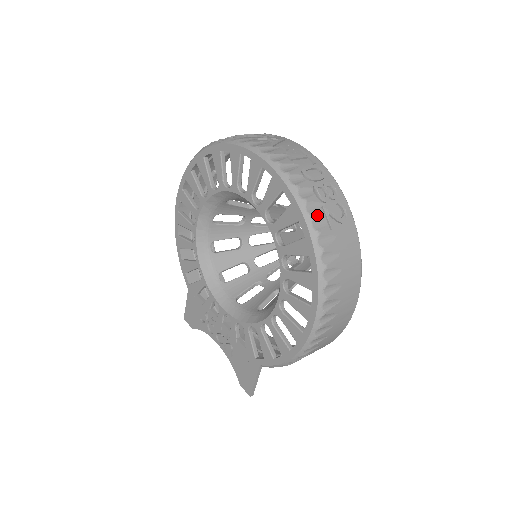
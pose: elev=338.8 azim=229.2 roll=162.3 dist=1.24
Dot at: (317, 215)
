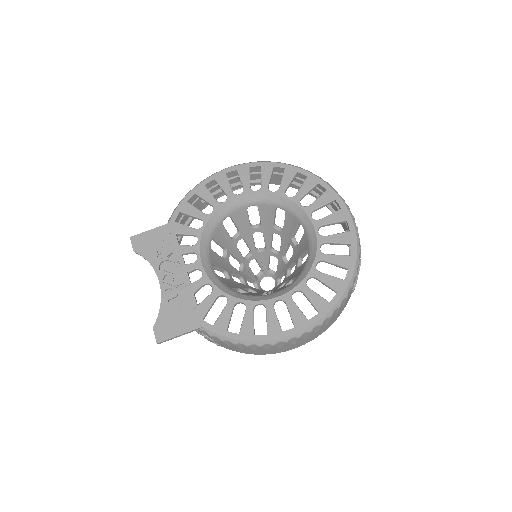
Dot at: occluded
